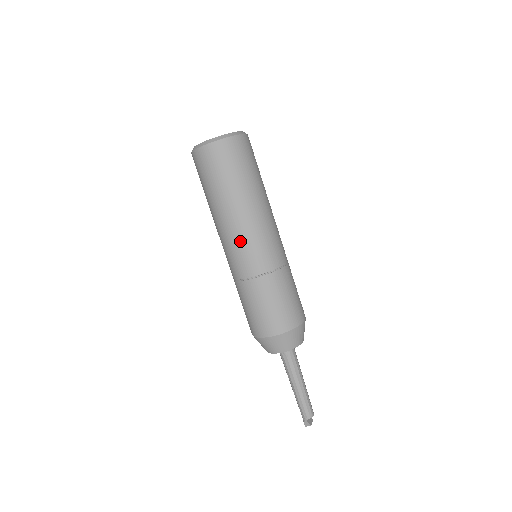
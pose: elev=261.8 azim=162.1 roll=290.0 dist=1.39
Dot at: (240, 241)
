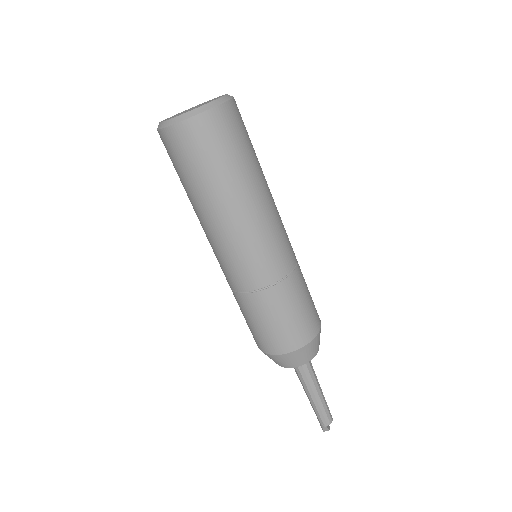
Dot at: (244, 246)
